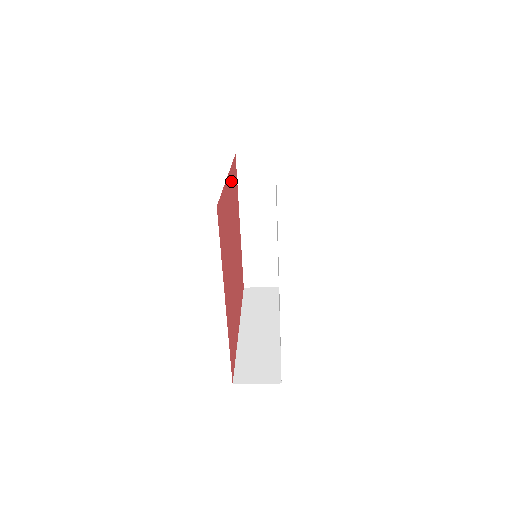
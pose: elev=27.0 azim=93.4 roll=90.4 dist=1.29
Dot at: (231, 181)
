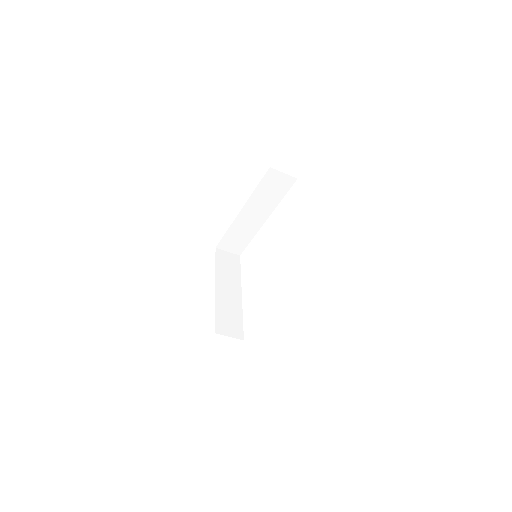
Dot at: occluded
